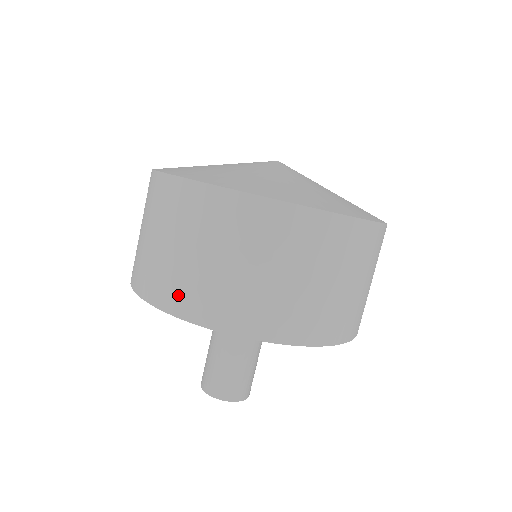
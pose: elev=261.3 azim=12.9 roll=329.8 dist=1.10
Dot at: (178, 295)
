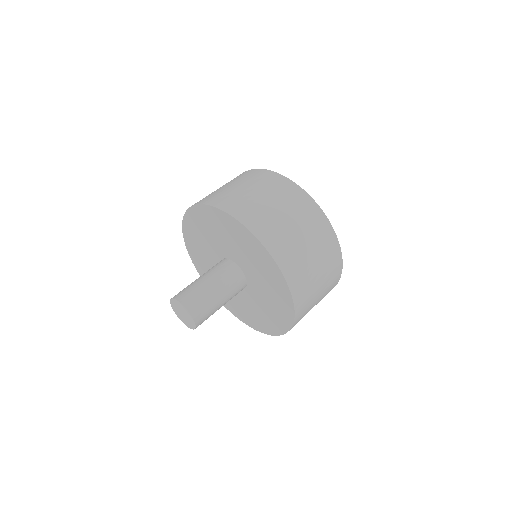
Dot at: occluded
